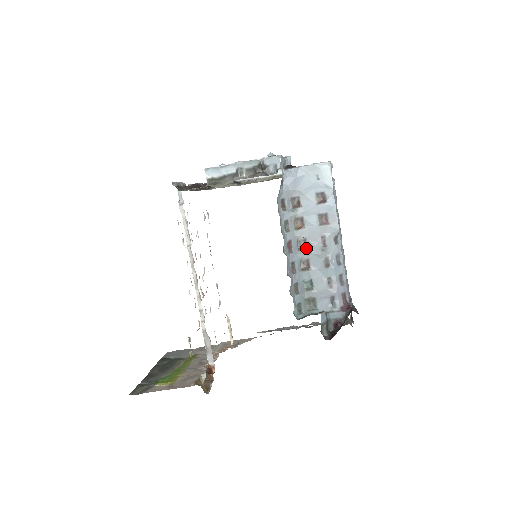
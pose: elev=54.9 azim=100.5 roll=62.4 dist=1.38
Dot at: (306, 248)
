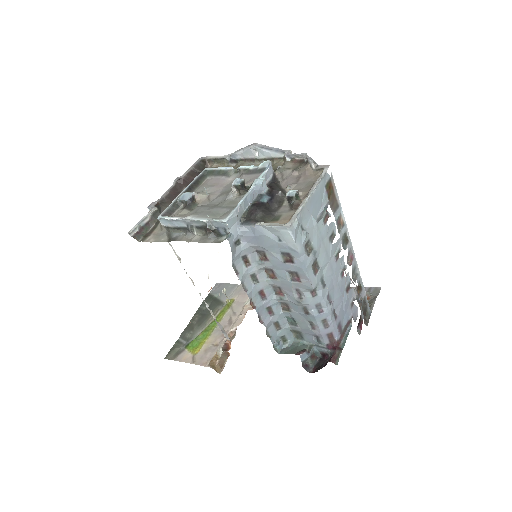
Dot at: (282, 294)
